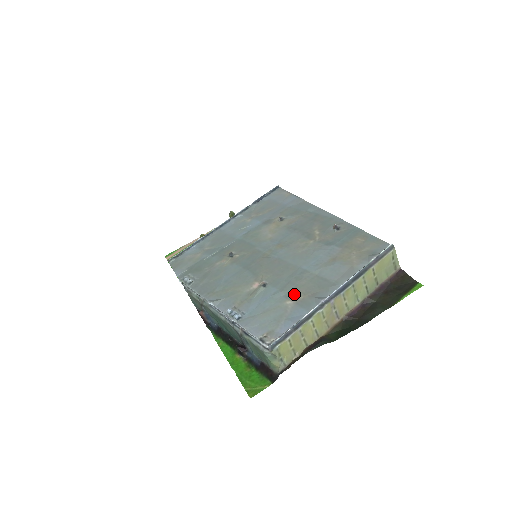
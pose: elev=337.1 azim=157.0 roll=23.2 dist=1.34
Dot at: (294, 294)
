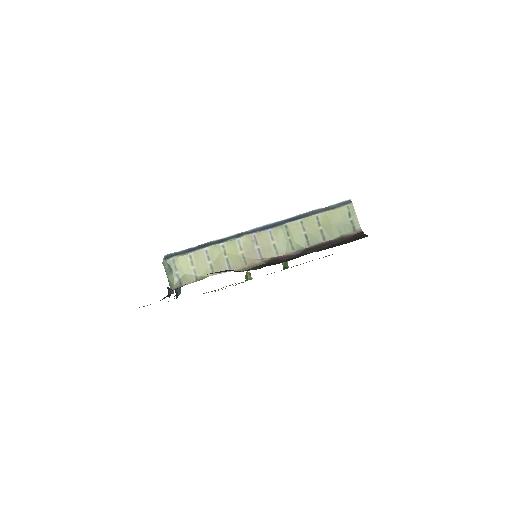
Dot at: occluded
